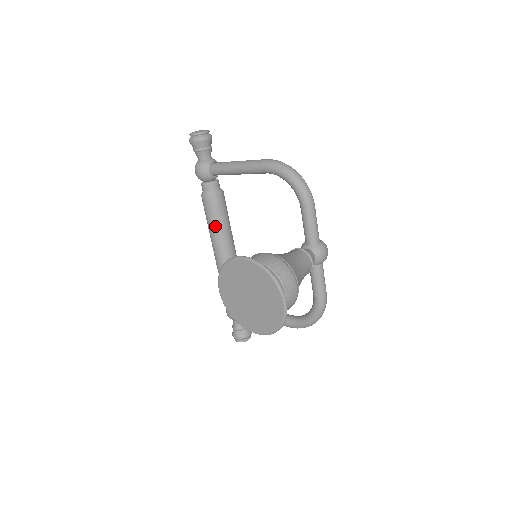
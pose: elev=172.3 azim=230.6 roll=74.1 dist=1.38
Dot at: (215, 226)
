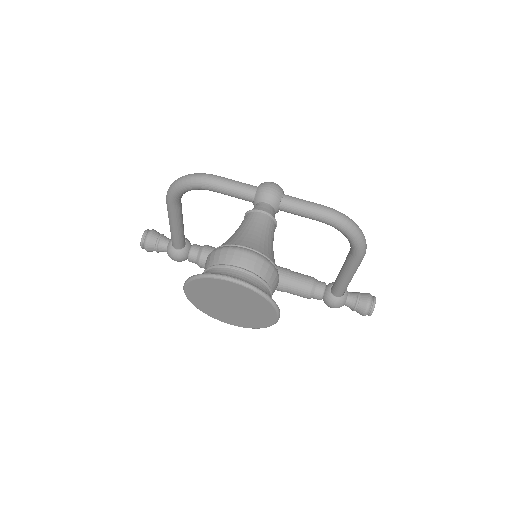
Dot at: occluded
